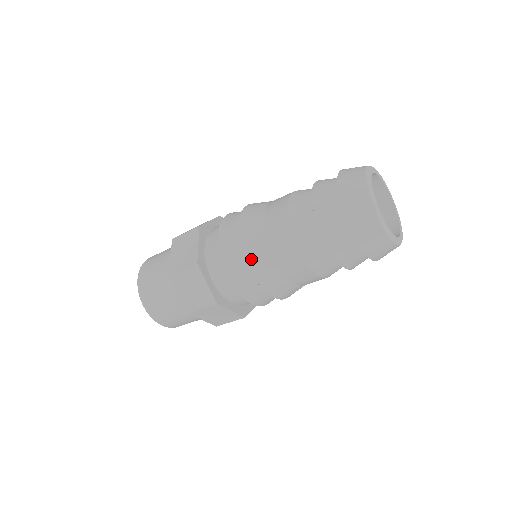
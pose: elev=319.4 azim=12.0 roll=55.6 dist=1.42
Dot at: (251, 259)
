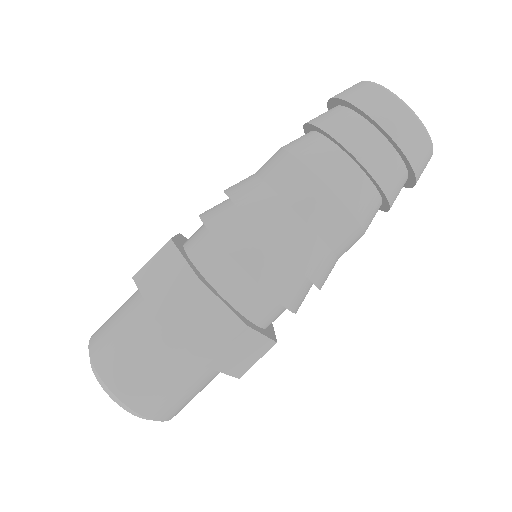
Dot at: (240, 197)
